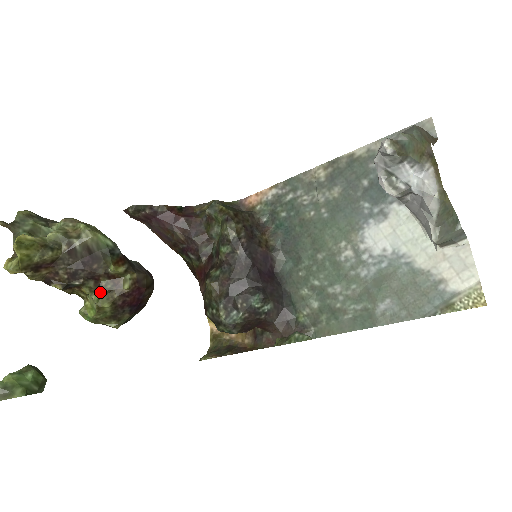
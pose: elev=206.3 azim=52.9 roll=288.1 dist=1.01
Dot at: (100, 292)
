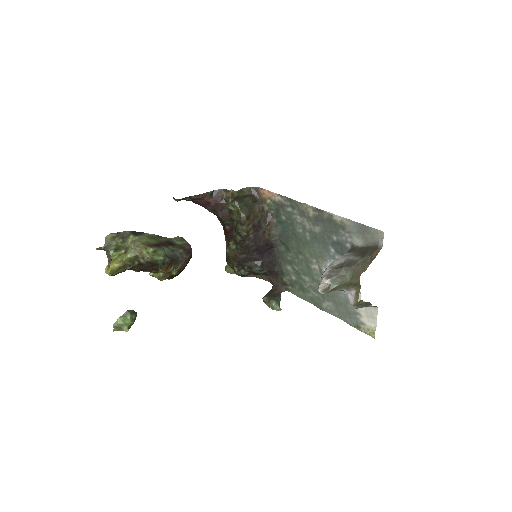
Dot at: (159, 273)
